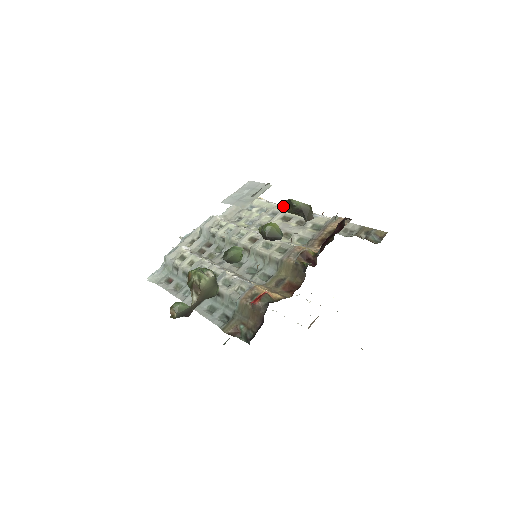
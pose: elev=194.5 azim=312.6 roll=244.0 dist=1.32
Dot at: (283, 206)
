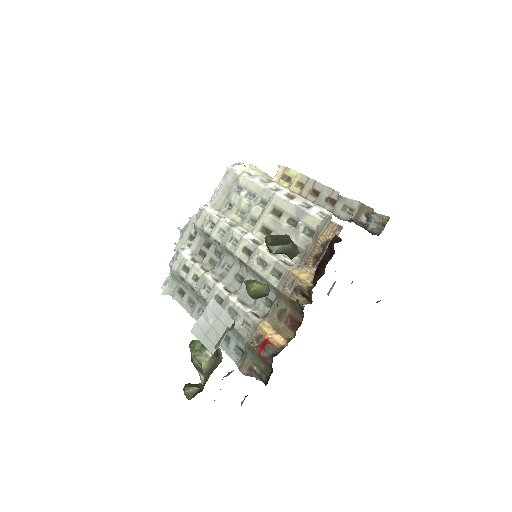
Dot at: (271, 191)
